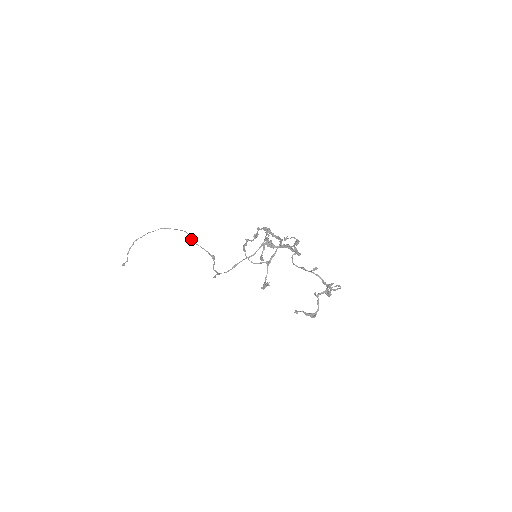
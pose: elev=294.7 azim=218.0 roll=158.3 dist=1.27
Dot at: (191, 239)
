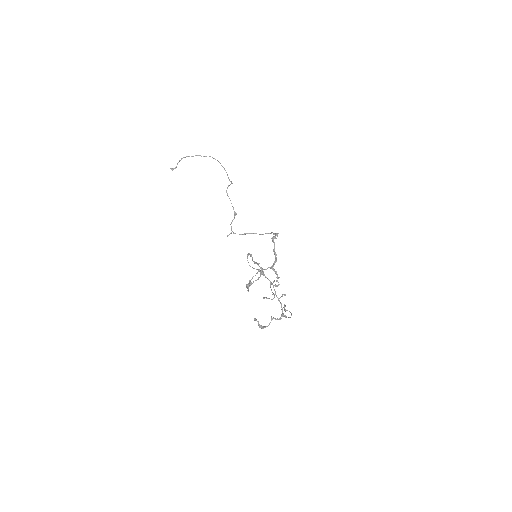
Dot at: occluded
